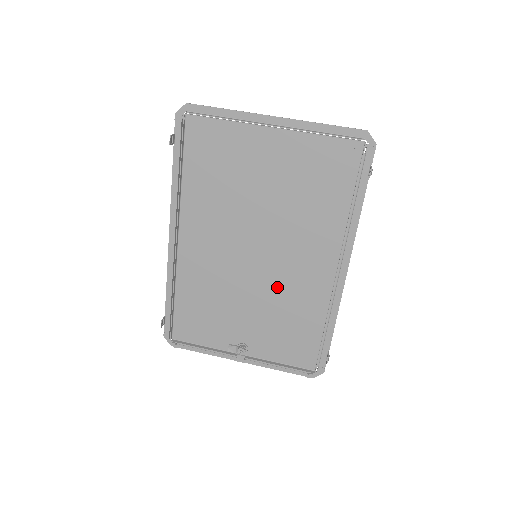
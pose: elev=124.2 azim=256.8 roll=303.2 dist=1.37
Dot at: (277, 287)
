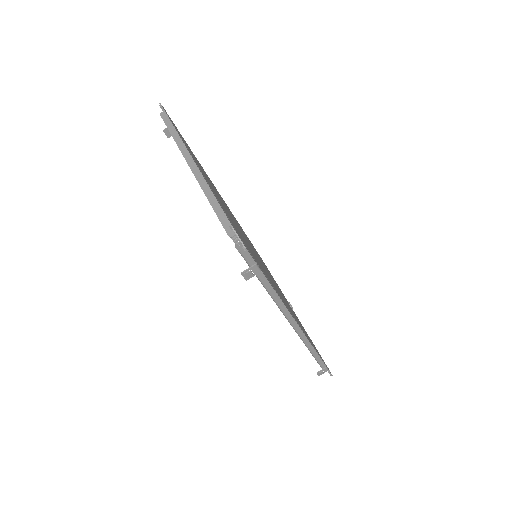
Dot at: occluded
